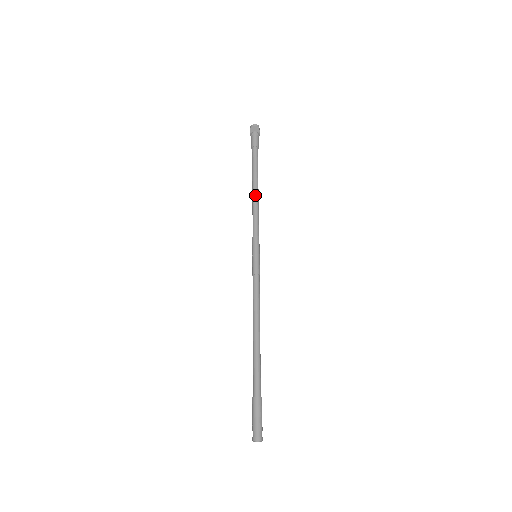
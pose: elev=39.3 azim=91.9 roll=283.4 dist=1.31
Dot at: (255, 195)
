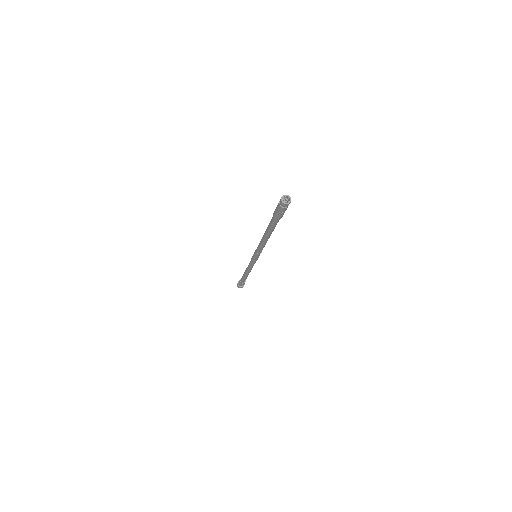
Dot at: occluded
